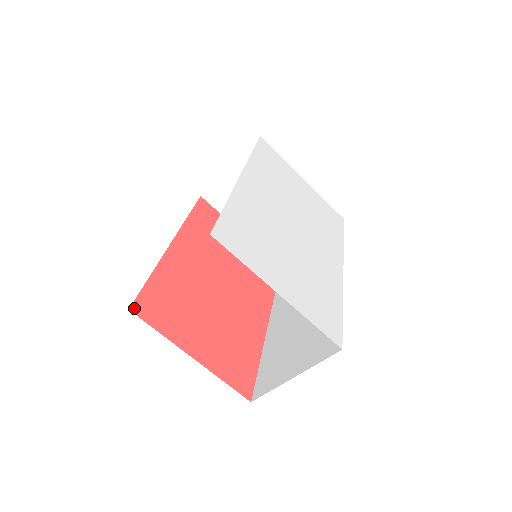
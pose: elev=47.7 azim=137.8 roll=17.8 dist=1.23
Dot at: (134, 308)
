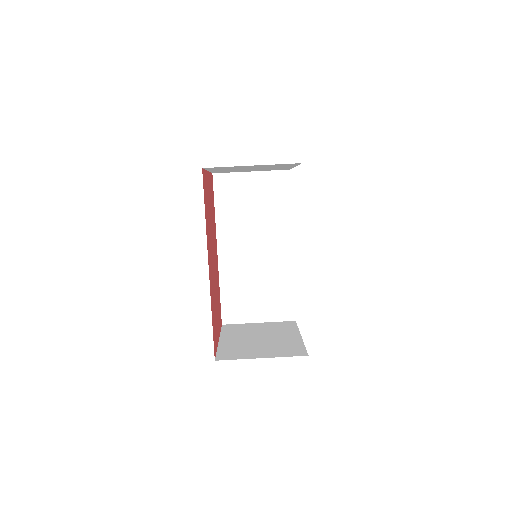
Dot at: (212, 177)
